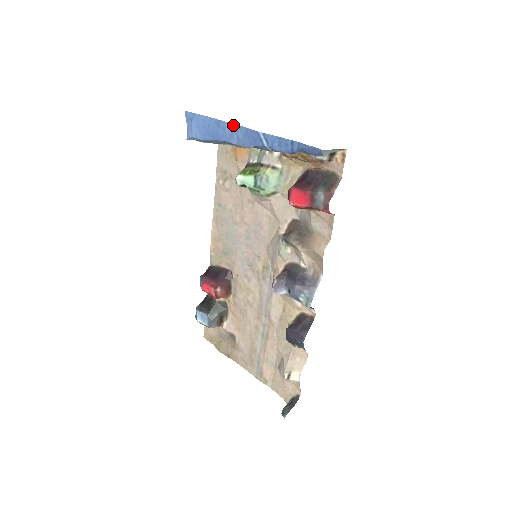
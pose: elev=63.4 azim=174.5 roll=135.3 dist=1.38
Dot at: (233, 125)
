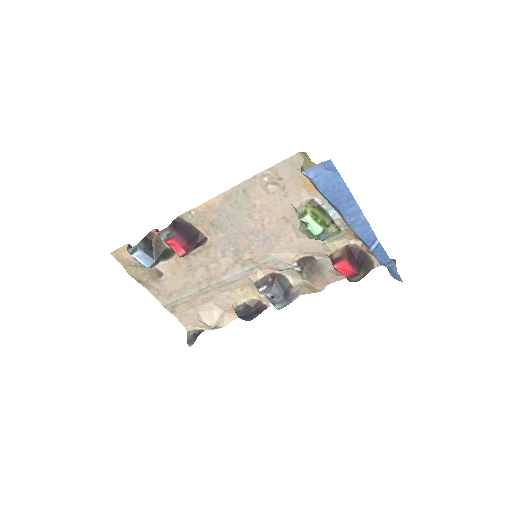
Dot at: (362, 213)
